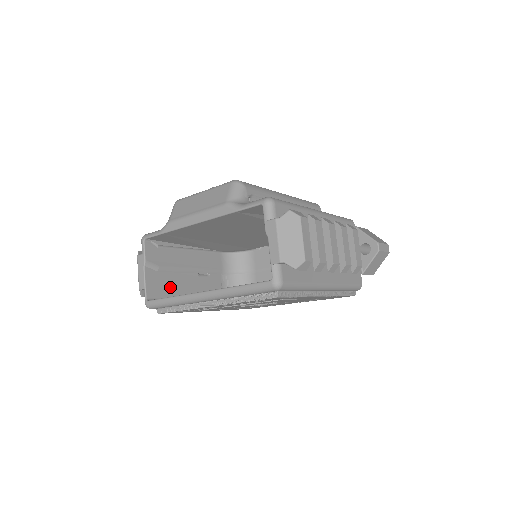
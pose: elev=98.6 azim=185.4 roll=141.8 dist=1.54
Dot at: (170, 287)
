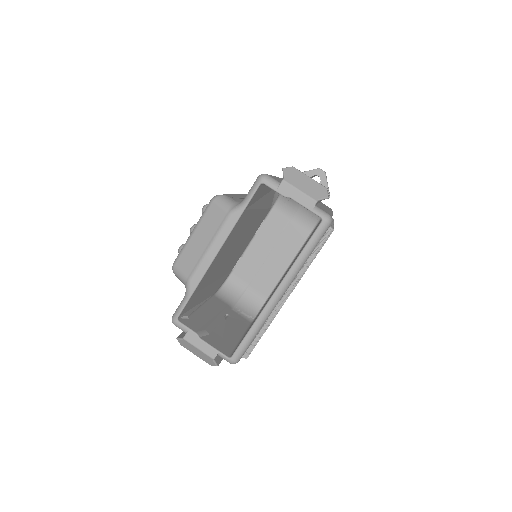
Dot at: (226, 339)
